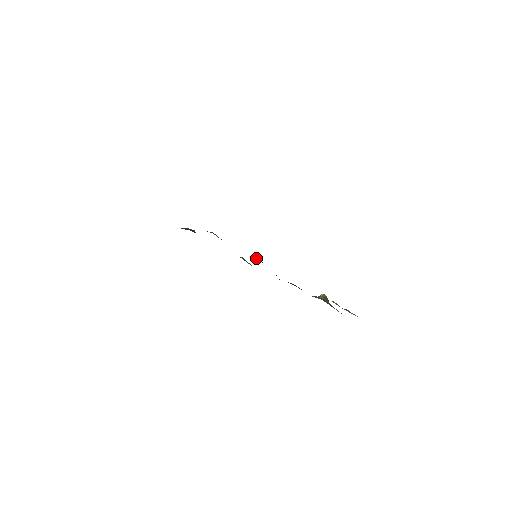
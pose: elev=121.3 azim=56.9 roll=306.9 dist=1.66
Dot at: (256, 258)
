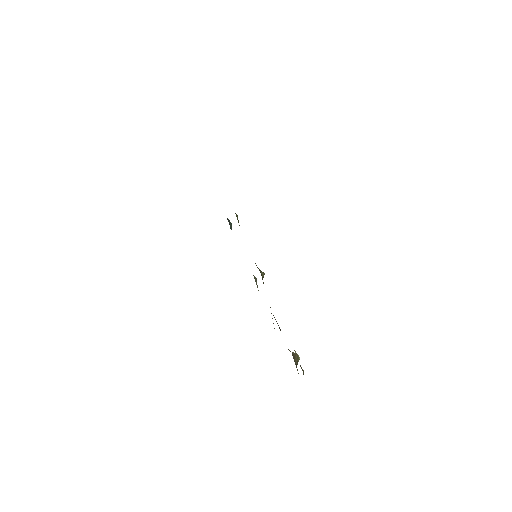
Dot at: (260, 270)
